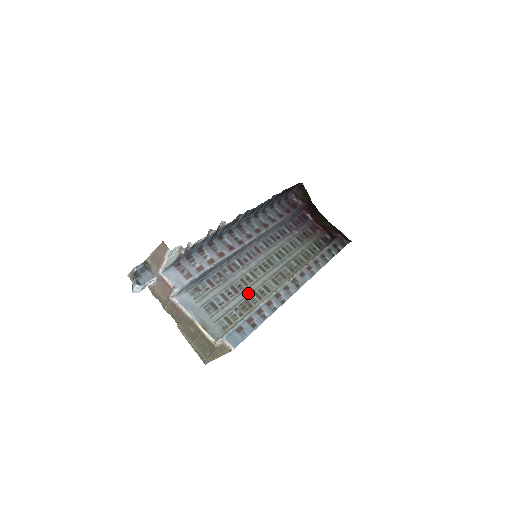
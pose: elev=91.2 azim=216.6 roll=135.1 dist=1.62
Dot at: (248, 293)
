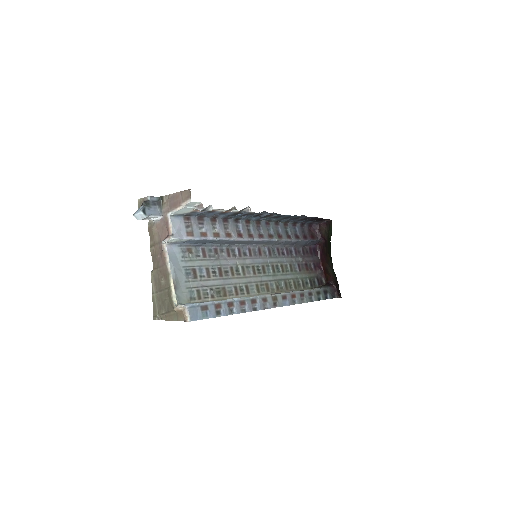
Dot at: (230, 282)
